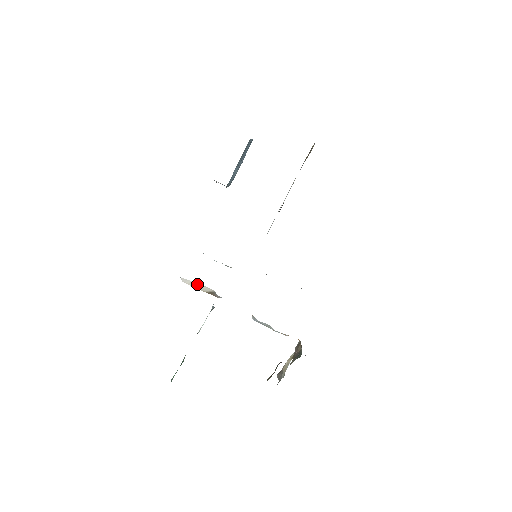
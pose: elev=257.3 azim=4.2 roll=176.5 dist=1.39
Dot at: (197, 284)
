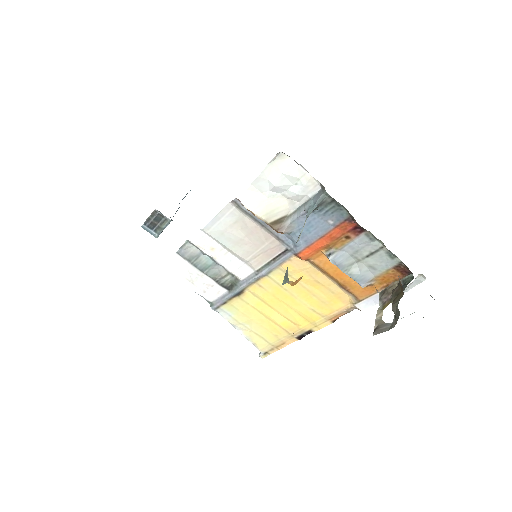
Dot at: (270, 199)
